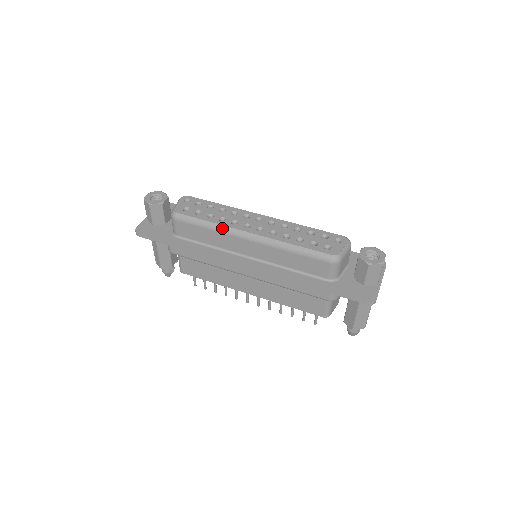
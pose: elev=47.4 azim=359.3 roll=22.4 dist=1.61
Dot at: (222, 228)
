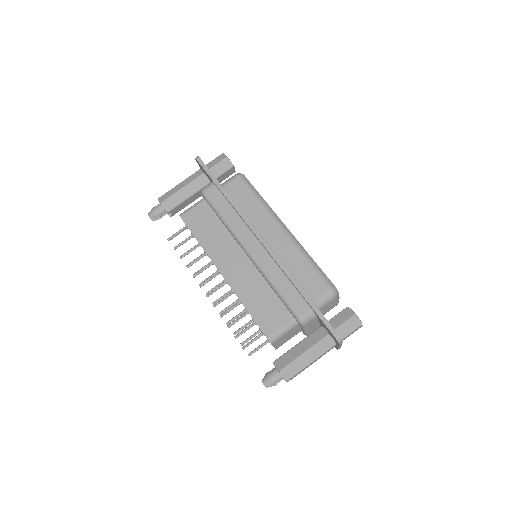
Dot at: (269, 208)
